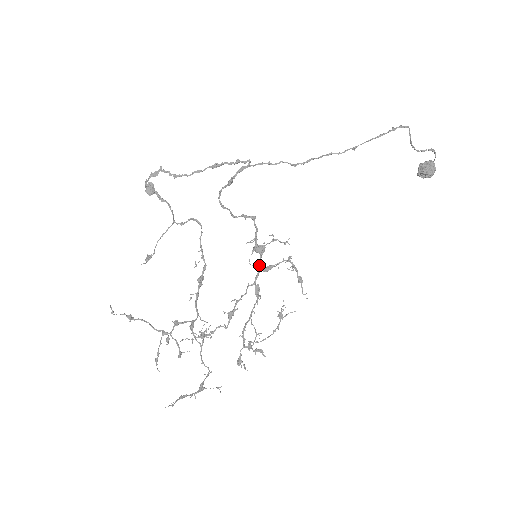
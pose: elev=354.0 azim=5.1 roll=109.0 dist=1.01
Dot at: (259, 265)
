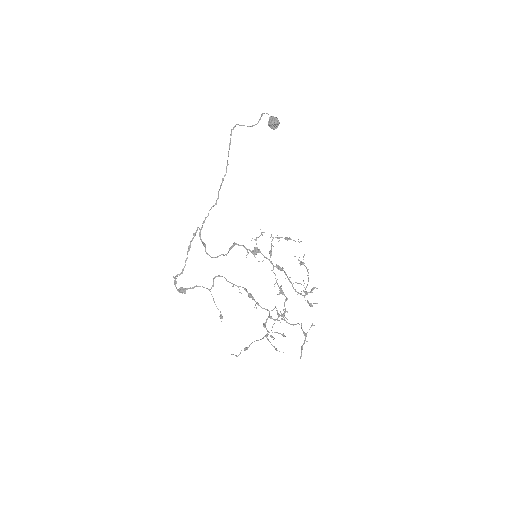
Dot at: (265, 257)
